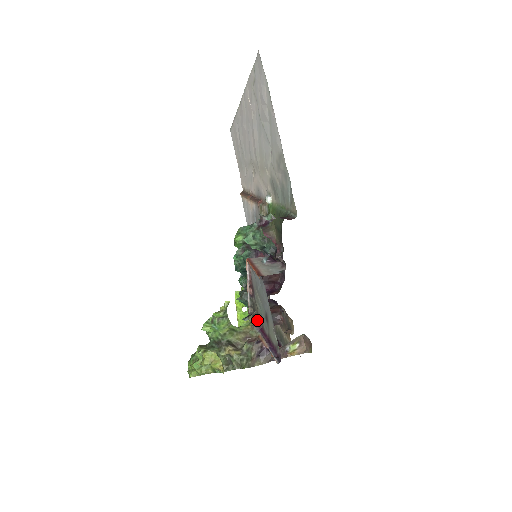
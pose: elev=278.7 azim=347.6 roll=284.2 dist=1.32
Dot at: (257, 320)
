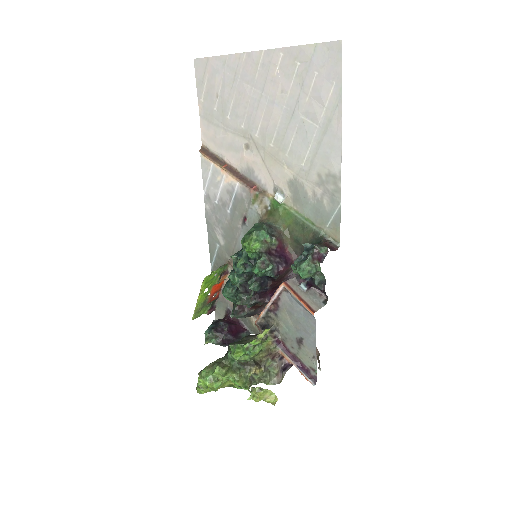
Dot at: (276, 335)
